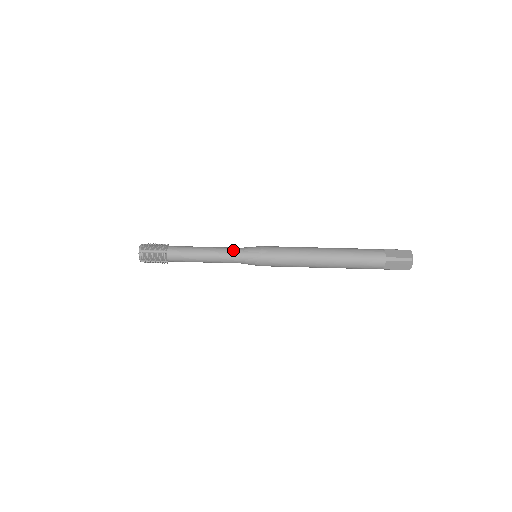
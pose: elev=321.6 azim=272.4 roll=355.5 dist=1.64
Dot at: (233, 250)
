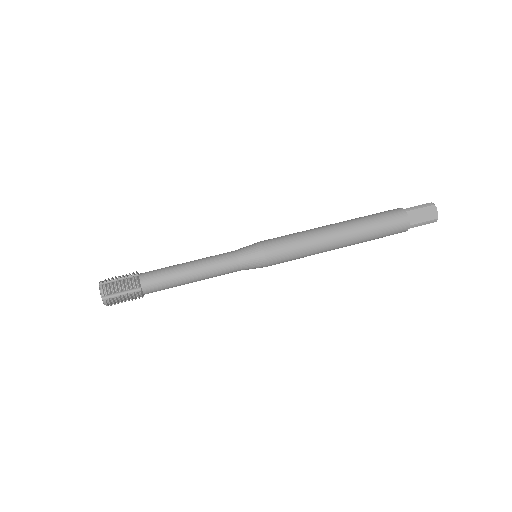
Dot at: (225, 253)
